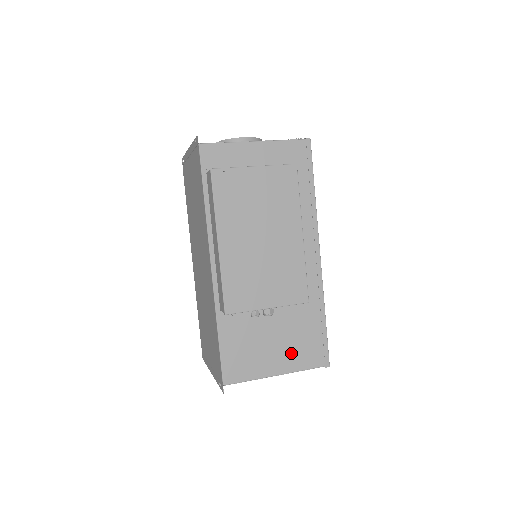
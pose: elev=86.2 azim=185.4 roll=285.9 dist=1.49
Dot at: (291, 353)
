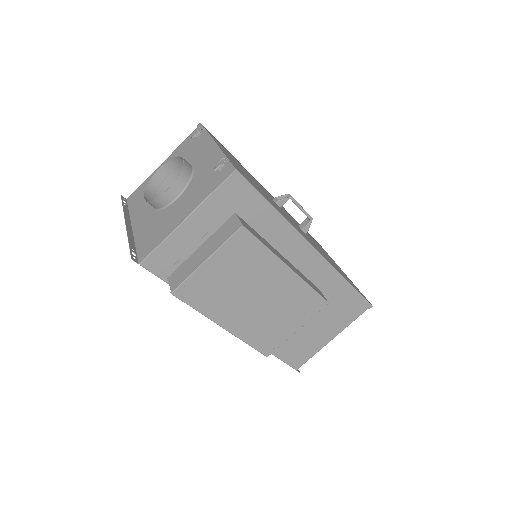
Dot at: (335, 322)
